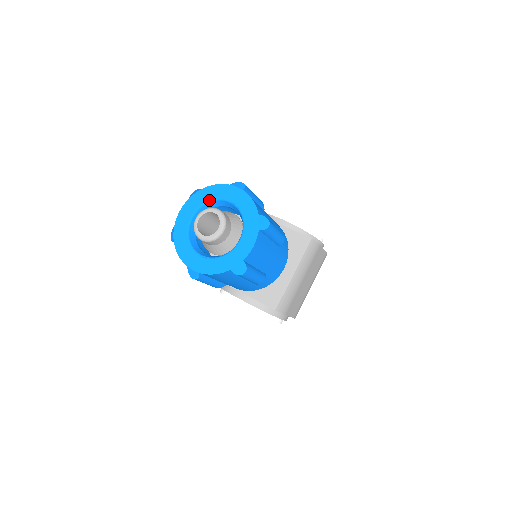
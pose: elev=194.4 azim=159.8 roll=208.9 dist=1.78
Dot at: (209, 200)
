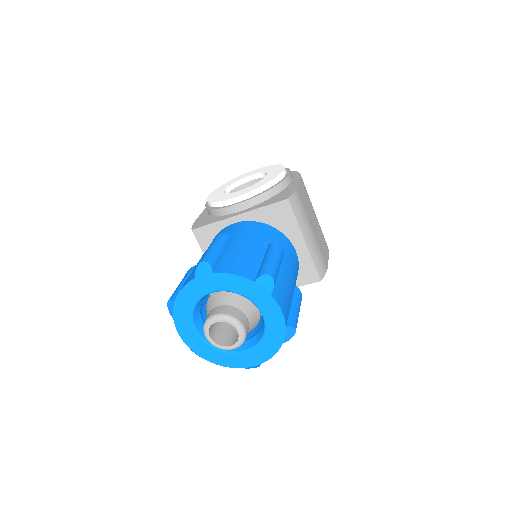
Dot at: (193, 306)
